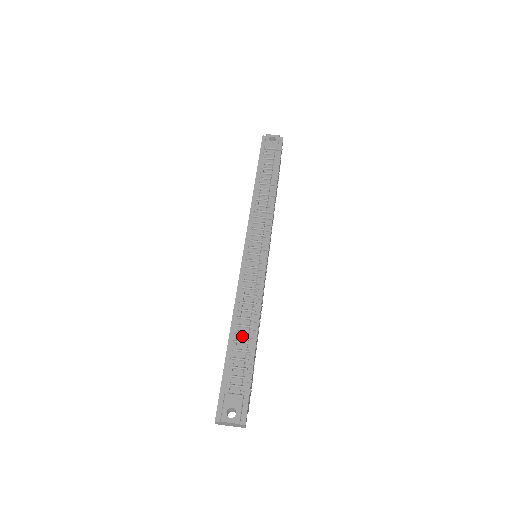
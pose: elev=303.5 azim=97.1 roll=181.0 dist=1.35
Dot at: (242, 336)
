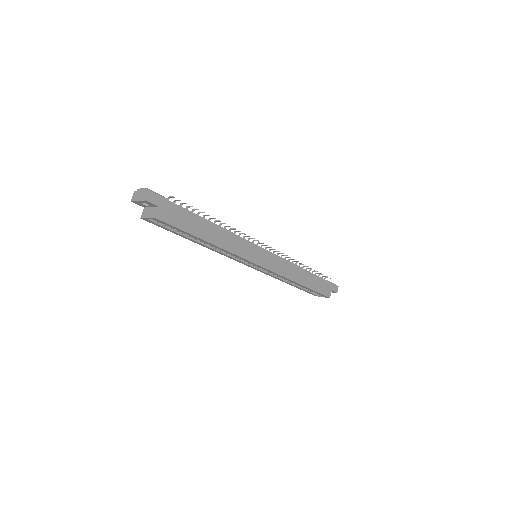
Dot at: occluded
